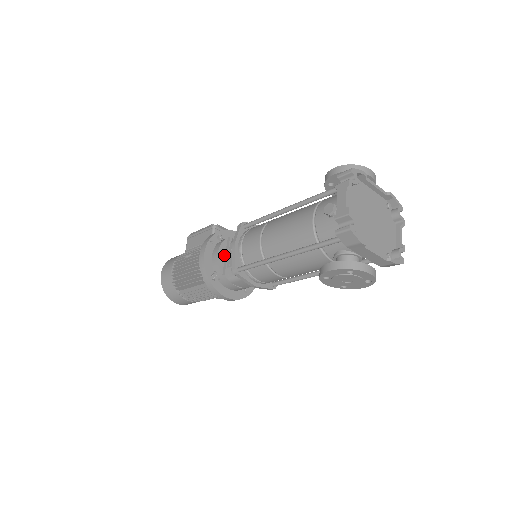
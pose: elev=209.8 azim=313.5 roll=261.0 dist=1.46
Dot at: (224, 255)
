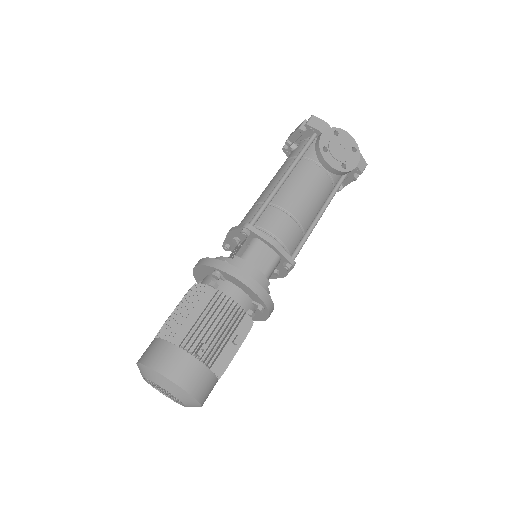
Dot at: occluded
